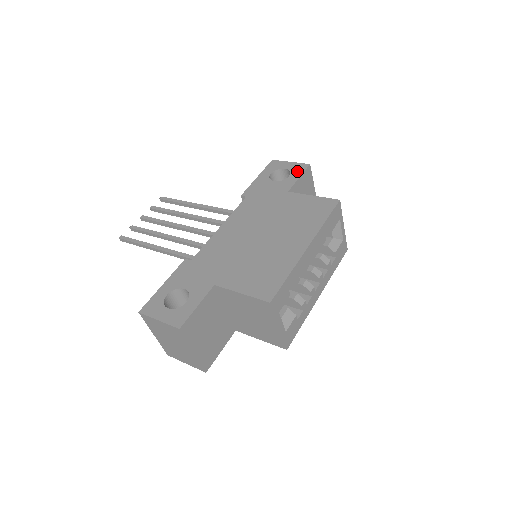
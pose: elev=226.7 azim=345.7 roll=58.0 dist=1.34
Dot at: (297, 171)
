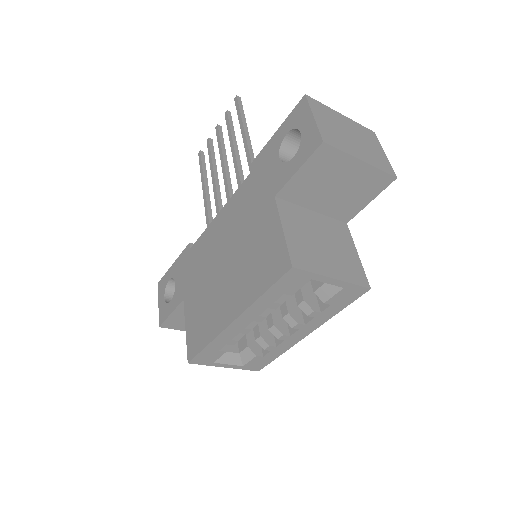
Dot at: (304, 151)
